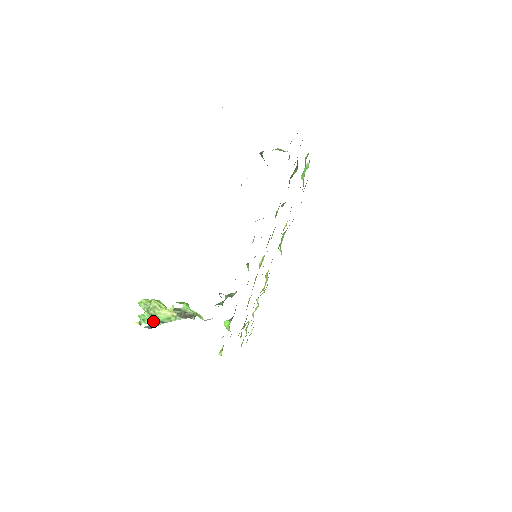
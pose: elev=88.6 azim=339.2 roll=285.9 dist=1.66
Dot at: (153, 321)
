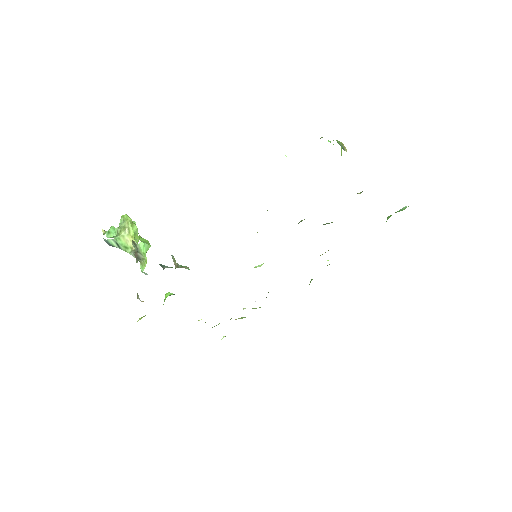
Dot at: (112, 239)
